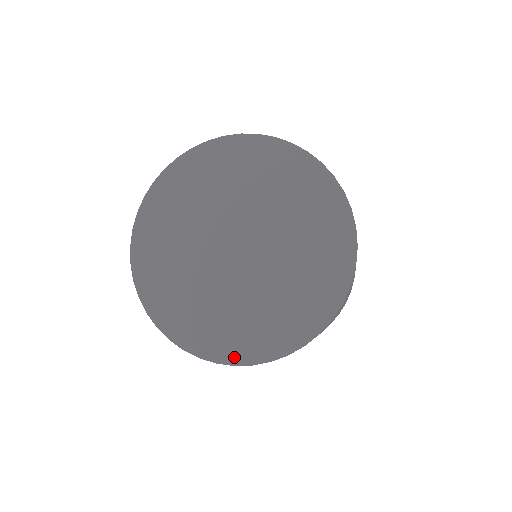
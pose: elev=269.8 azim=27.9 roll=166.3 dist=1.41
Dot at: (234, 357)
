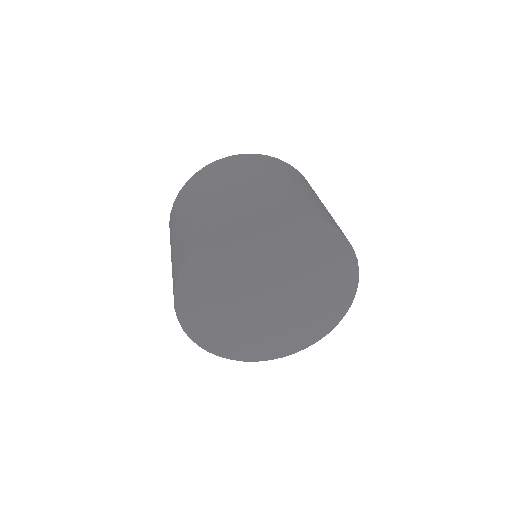
Dot at: (246, 357)
